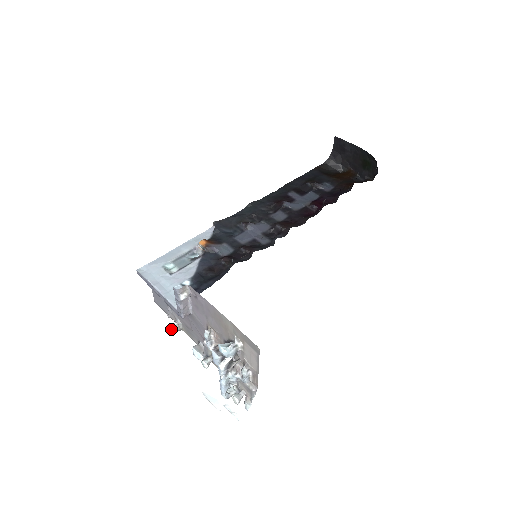
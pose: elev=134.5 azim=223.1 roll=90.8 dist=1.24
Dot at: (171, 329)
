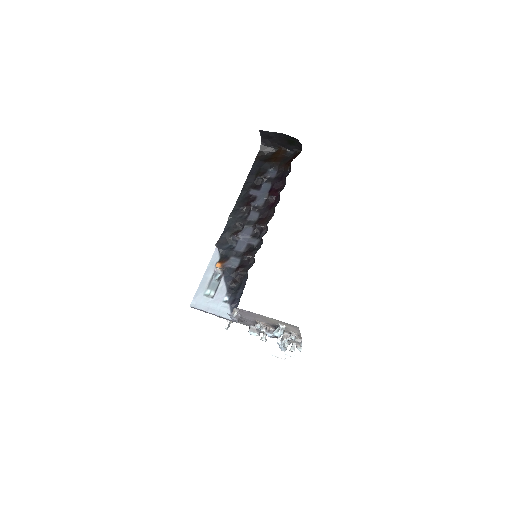
Dot at: (228, 326)
